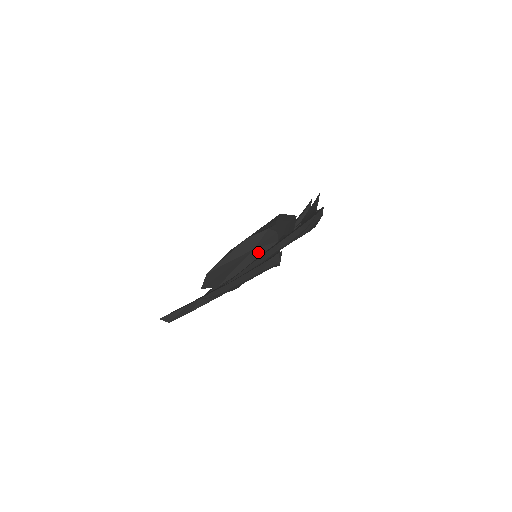
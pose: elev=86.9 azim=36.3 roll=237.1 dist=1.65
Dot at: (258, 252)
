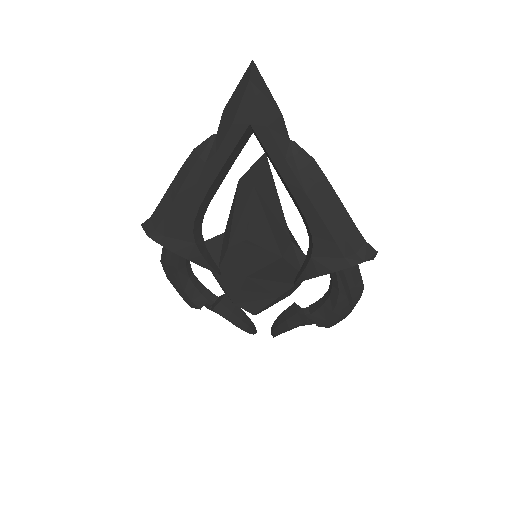
Dot at: (289, 248)
